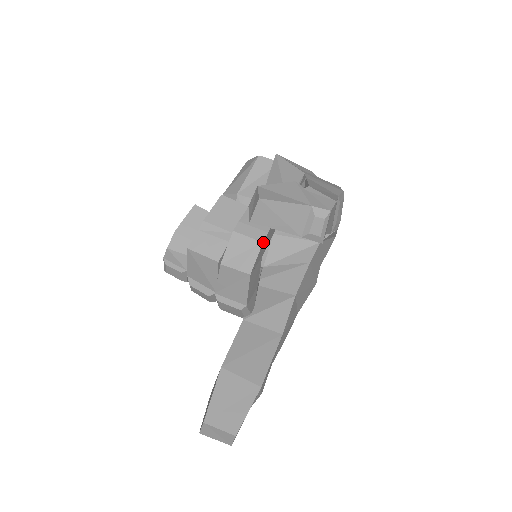
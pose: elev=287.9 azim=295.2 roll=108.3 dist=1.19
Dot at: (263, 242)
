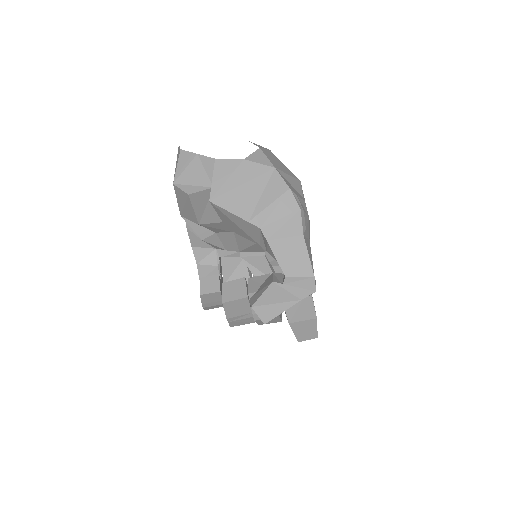
Dot at: occluded
